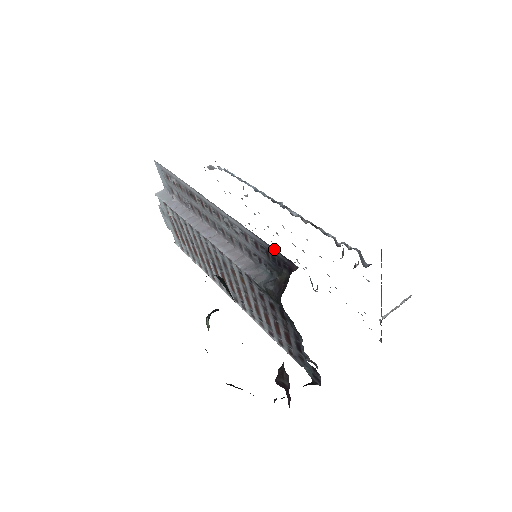
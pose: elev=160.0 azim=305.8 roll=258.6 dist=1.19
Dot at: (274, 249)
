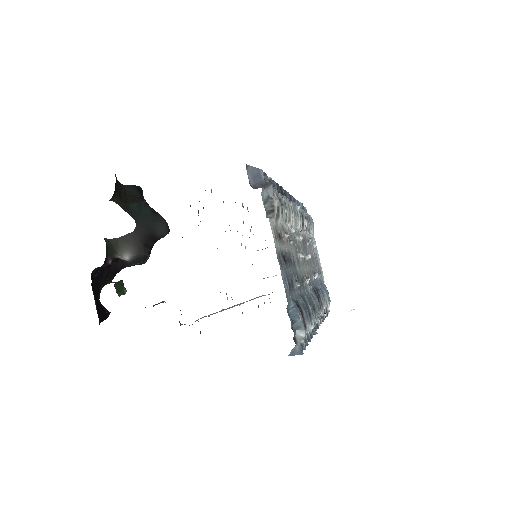
Dot at: occluded
